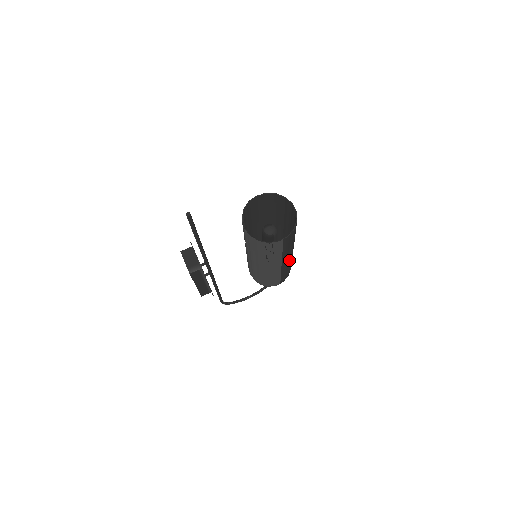
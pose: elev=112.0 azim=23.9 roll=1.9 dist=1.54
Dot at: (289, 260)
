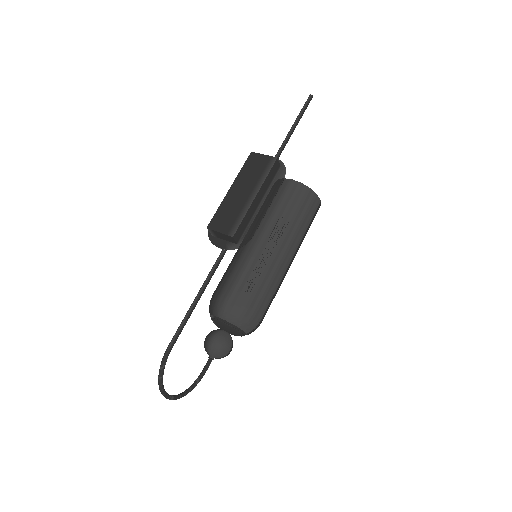
Dot at: occluded
